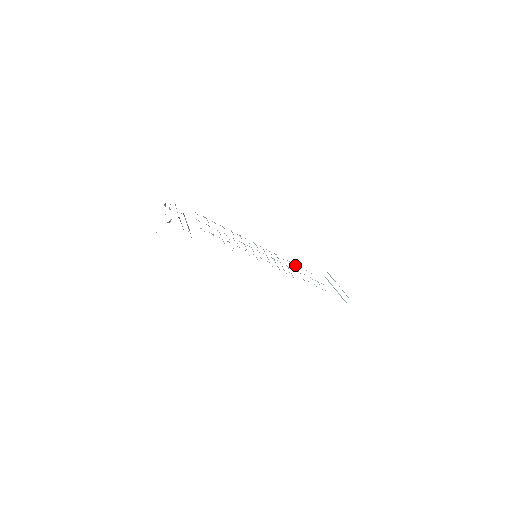
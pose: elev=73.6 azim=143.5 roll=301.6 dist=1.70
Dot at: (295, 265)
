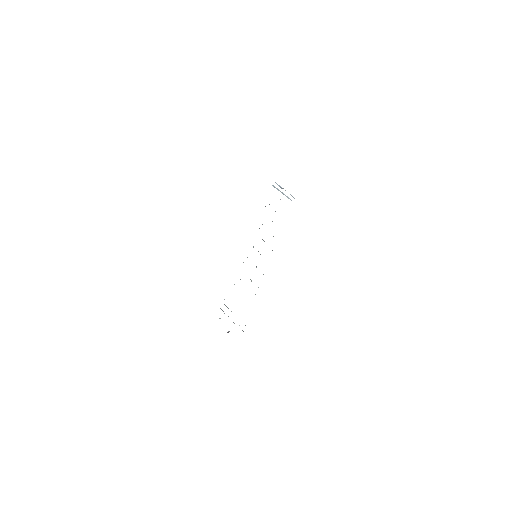
Dot at: occluded
